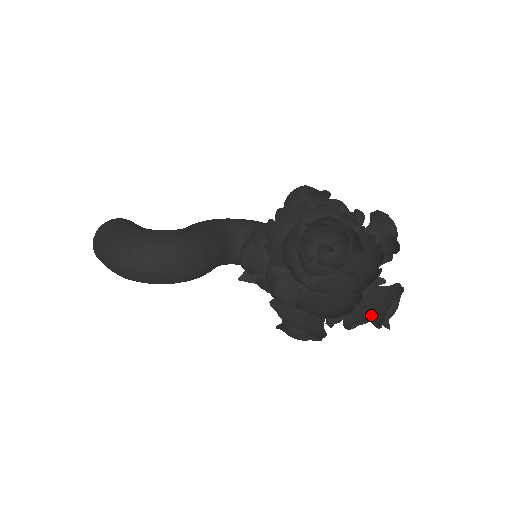
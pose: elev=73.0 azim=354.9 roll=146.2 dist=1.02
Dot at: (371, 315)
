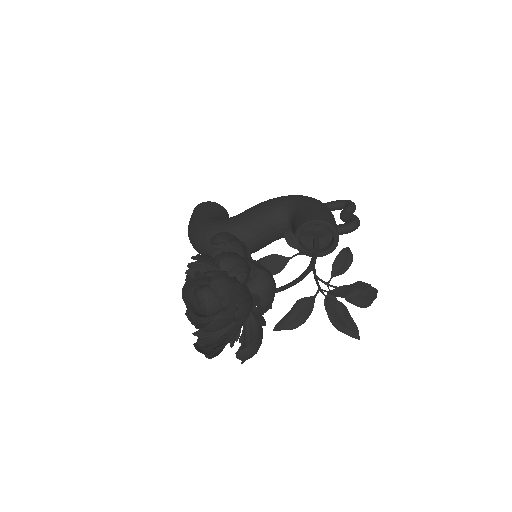
Dot at: occluded
